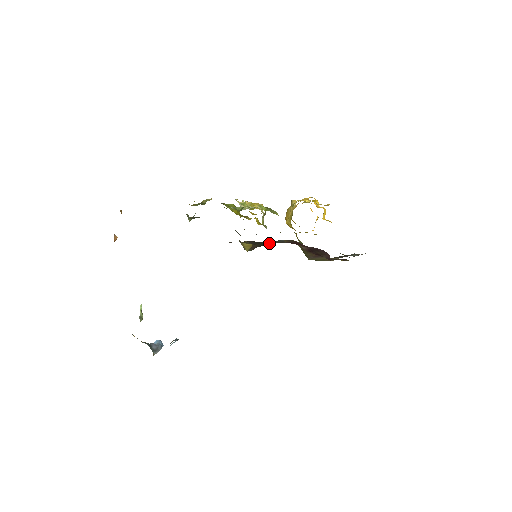
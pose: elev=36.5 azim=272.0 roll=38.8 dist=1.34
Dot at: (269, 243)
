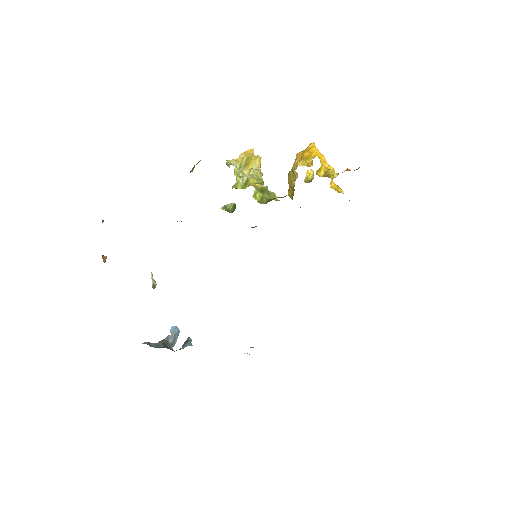
Dot at: occluded
